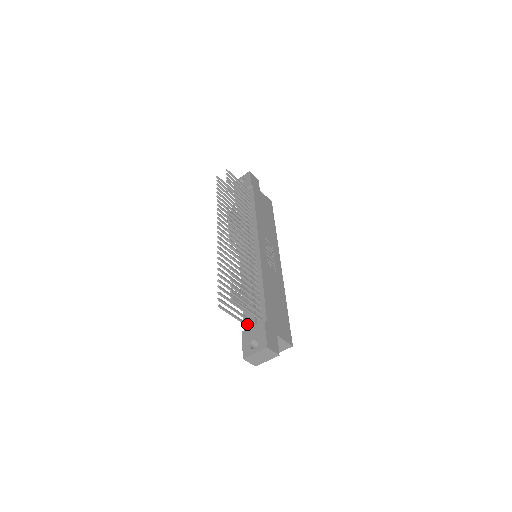
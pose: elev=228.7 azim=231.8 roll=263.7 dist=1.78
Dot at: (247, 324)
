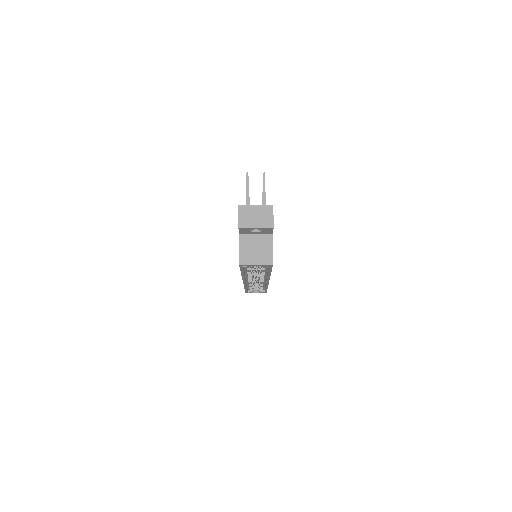
Dot at: occluded
